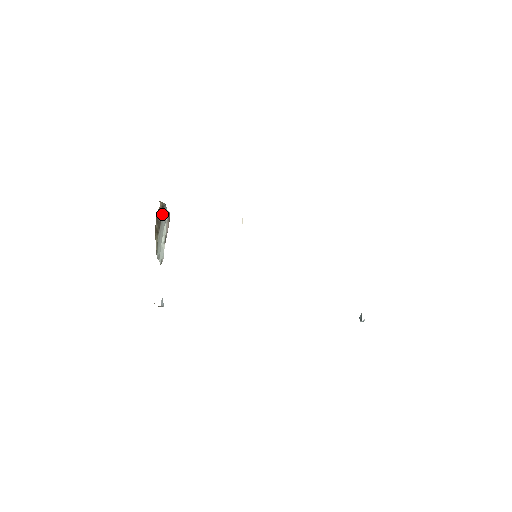
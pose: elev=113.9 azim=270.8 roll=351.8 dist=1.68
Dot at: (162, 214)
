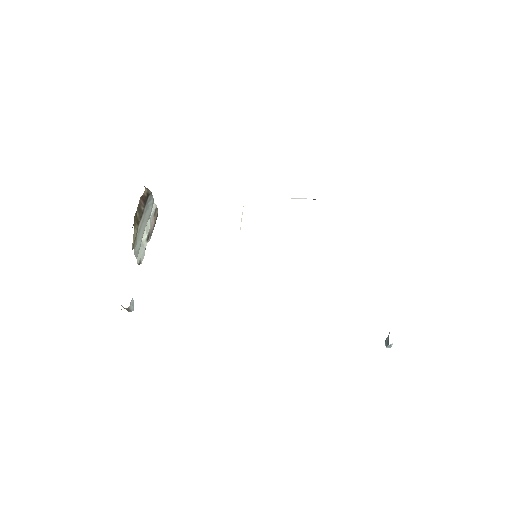
Dot at: (146, 203)
